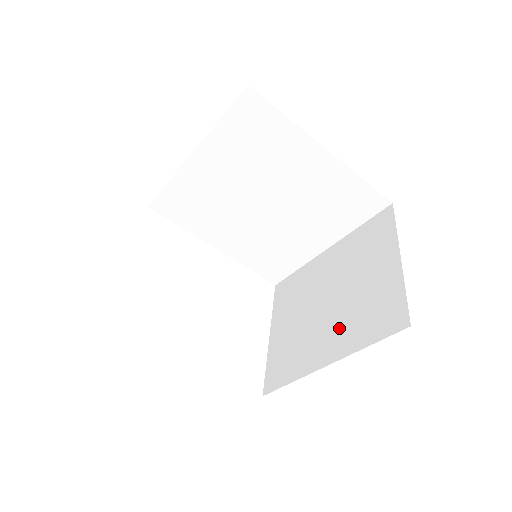
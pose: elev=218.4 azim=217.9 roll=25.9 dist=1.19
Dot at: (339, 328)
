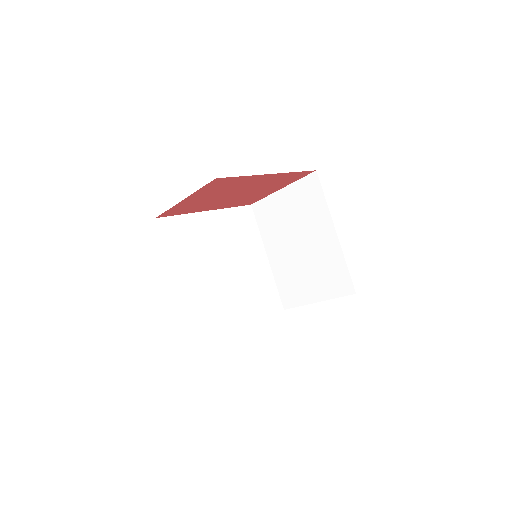
Dot at: (315, 227)
